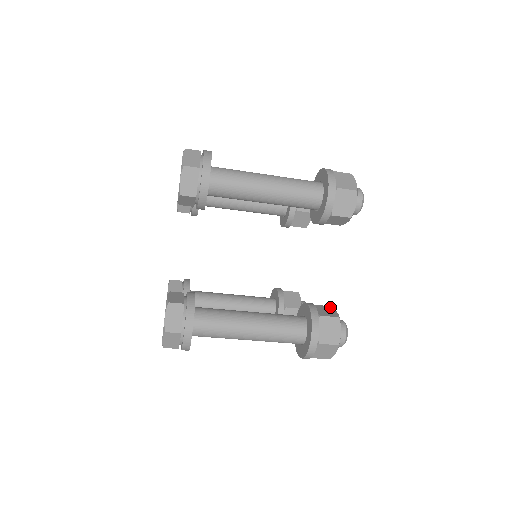
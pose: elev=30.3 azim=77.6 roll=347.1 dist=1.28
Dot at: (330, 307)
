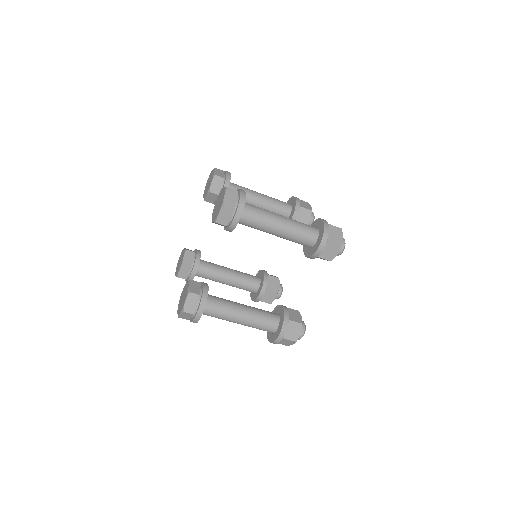
Dot at: (298, 312)
